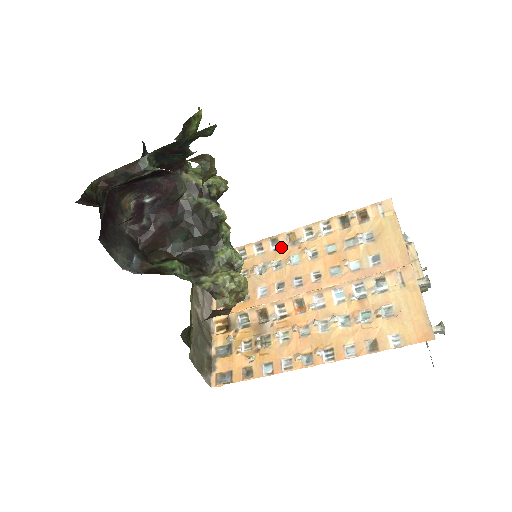
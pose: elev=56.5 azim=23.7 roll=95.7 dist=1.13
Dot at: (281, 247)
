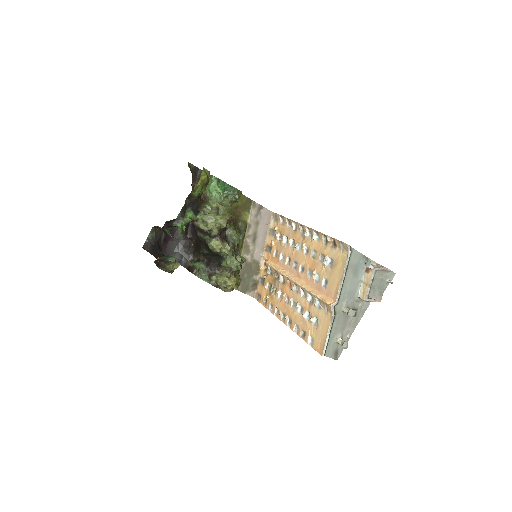
Dot at: (297, 231)
